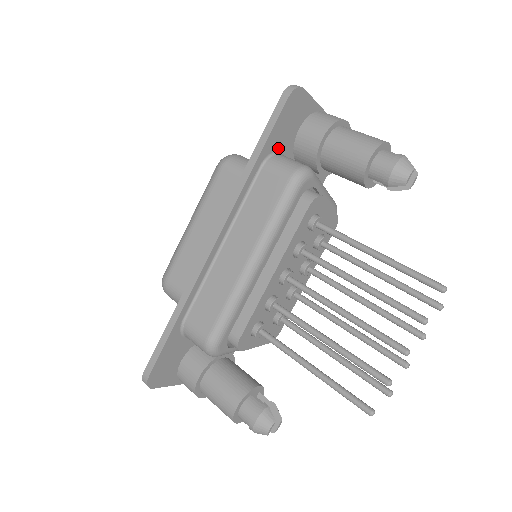
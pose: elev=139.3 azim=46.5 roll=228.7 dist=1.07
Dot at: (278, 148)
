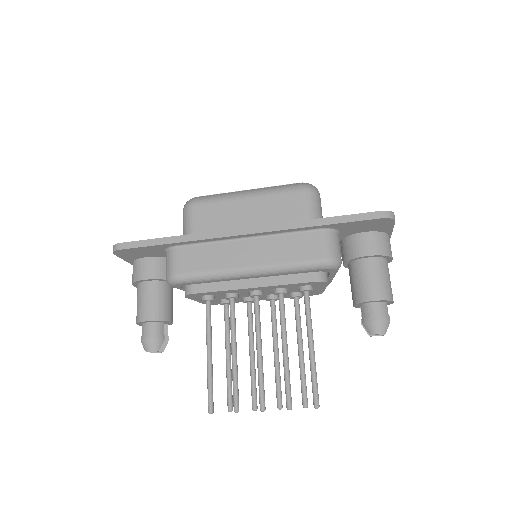
Dot at: (341, 229)
